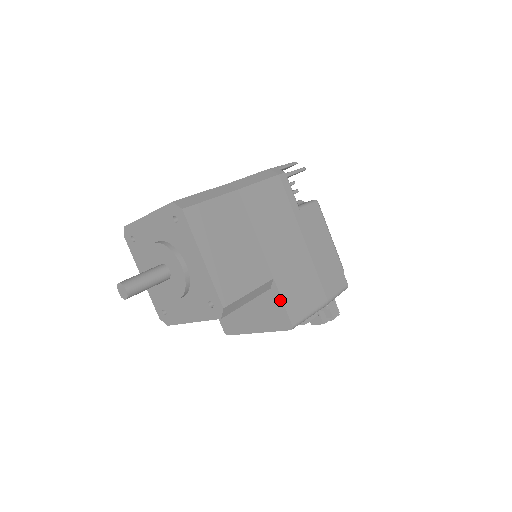
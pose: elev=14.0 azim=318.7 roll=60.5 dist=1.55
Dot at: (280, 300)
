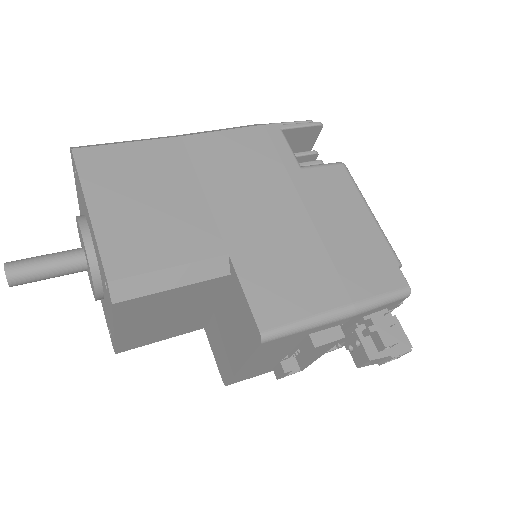
Dot at: (241, 290)
